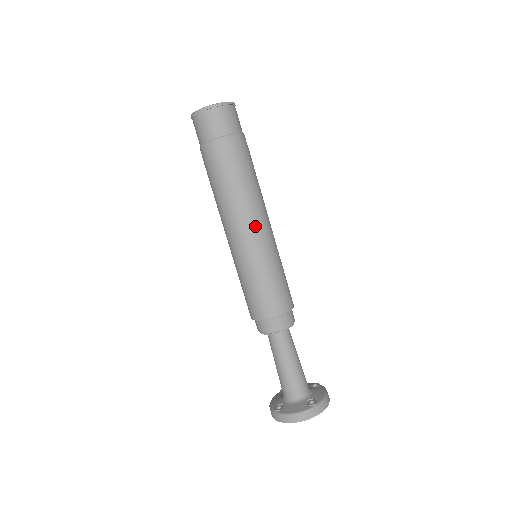
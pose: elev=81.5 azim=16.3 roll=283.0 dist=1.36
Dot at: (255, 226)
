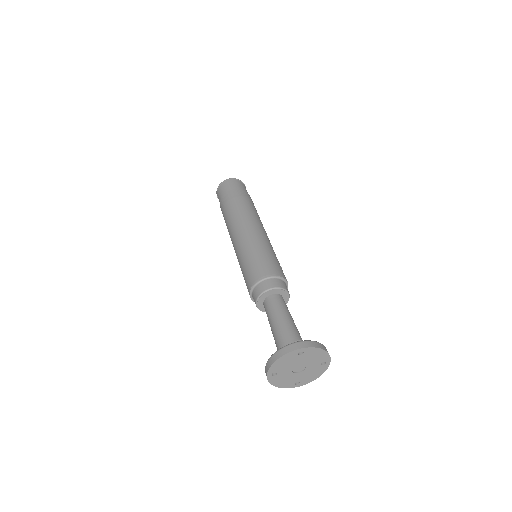
Dot at: (247, 227)
